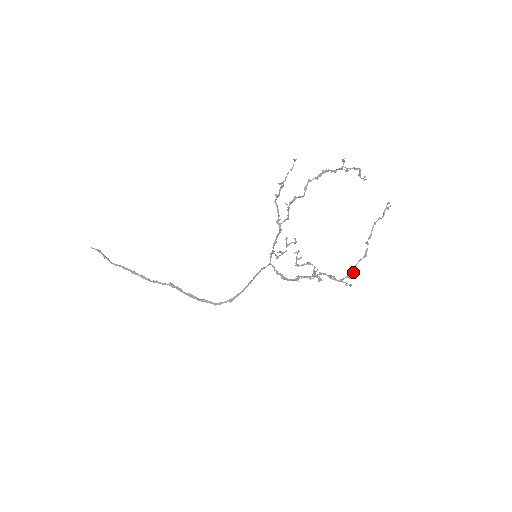
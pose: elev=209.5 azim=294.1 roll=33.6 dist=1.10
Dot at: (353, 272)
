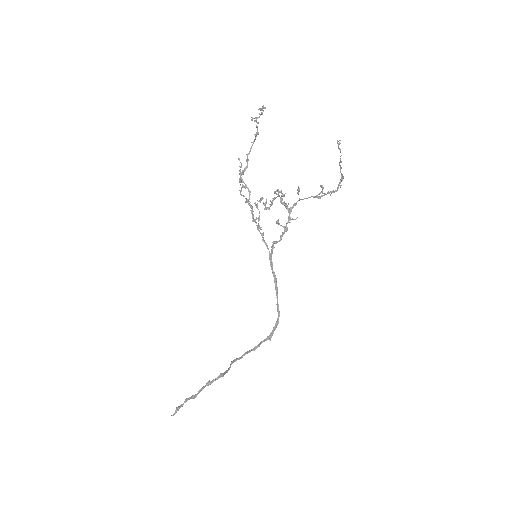
Dot at: (333, 191)
